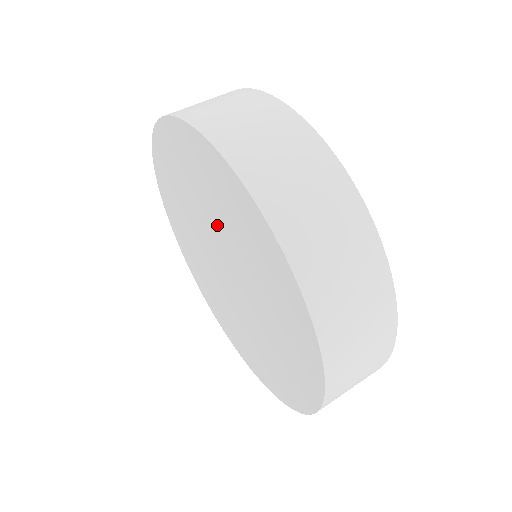
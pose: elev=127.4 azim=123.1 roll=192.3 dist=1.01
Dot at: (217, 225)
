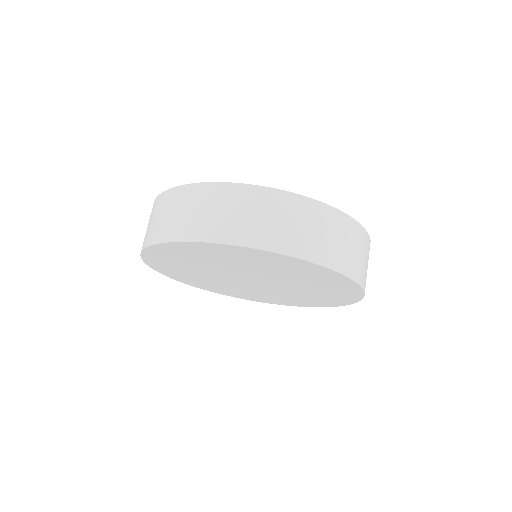
Dot at: (280, 277)
